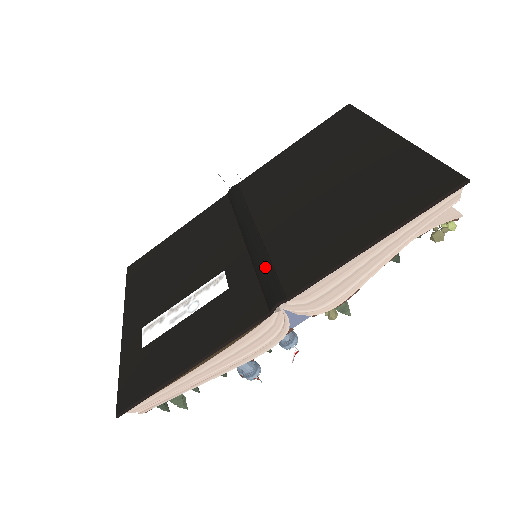
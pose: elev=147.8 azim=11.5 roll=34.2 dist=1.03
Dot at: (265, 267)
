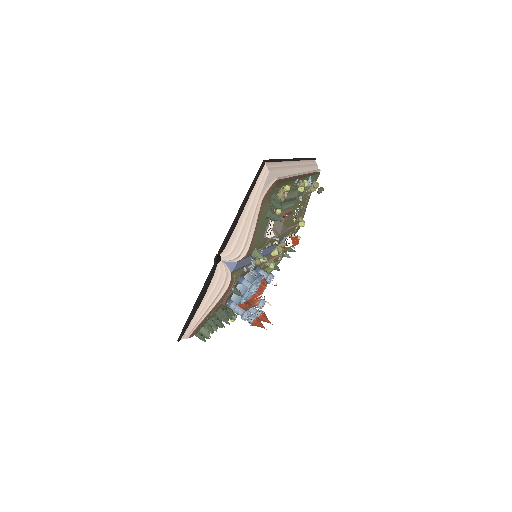
Dot at: occluded
